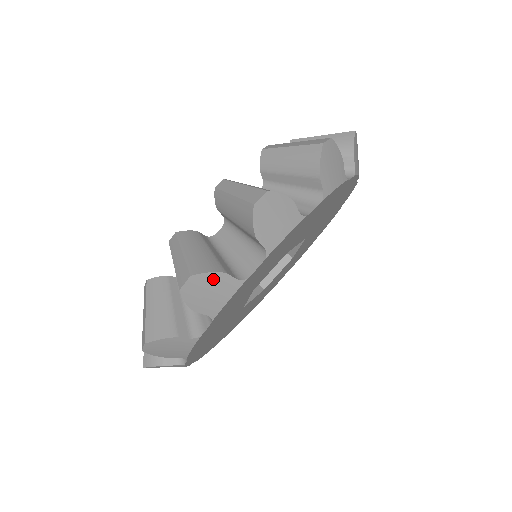
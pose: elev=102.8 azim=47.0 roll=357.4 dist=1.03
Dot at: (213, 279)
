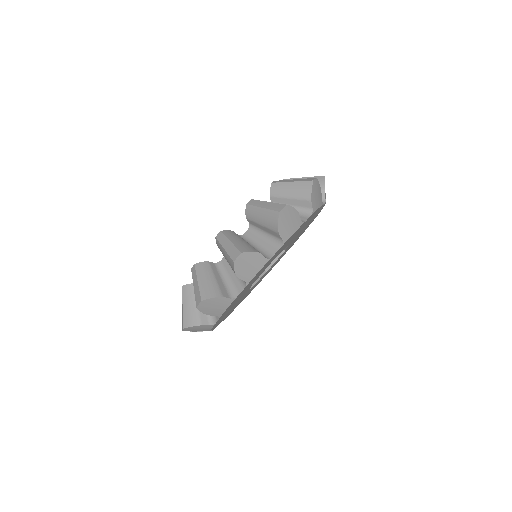
Dot at: (215, 300)
